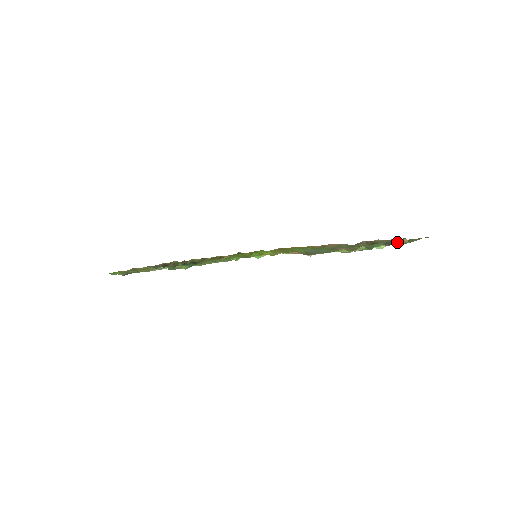
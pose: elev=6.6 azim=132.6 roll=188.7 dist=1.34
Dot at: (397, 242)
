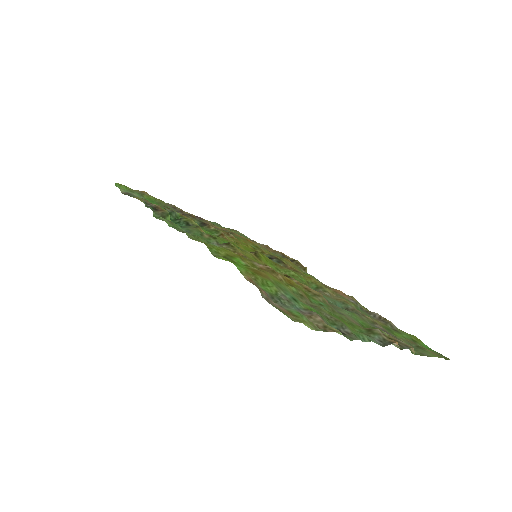
Dot at: (398, 346)
